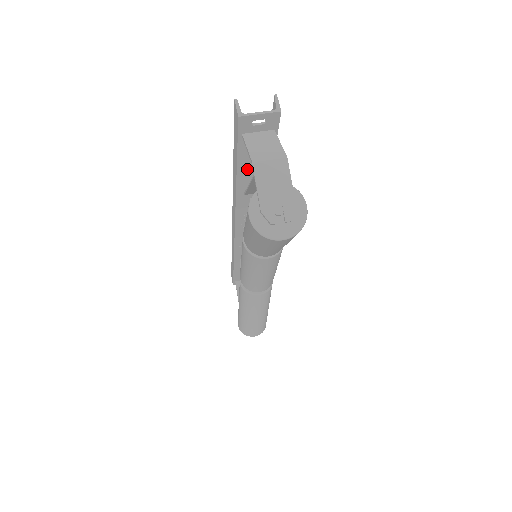
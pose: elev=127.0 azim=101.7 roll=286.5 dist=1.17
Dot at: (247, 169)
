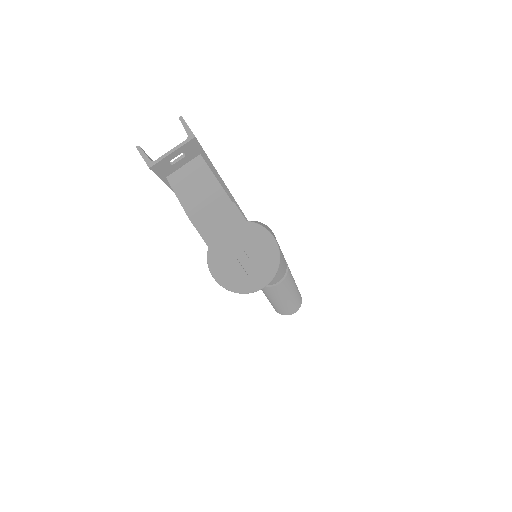
Dot at: occluded
